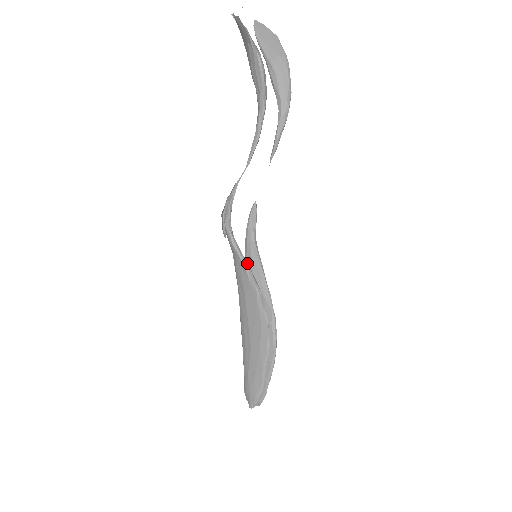
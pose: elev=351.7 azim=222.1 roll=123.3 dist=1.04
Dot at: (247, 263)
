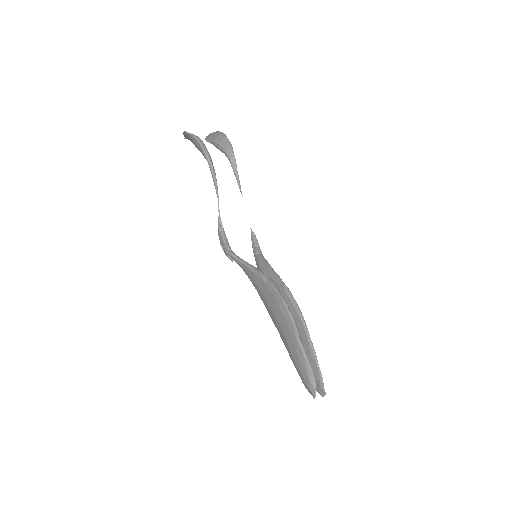
Dot at: (250, 264)
